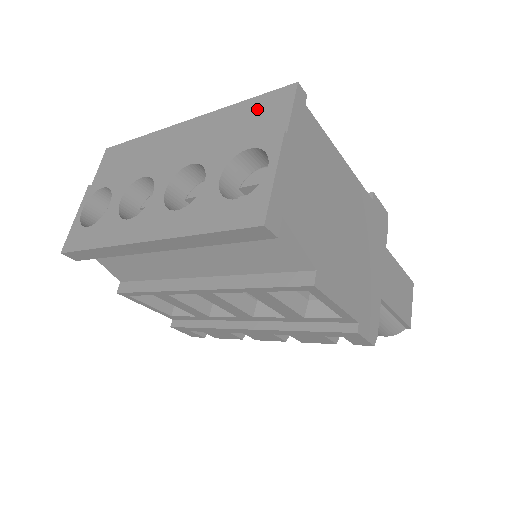
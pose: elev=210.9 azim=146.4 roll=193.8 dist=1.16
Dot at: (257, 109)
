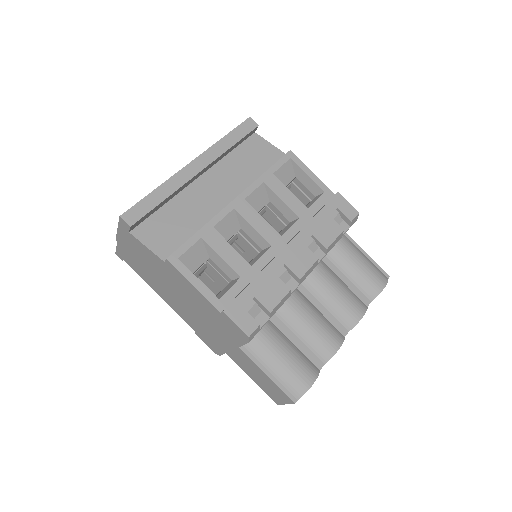
Dot at: occluded
